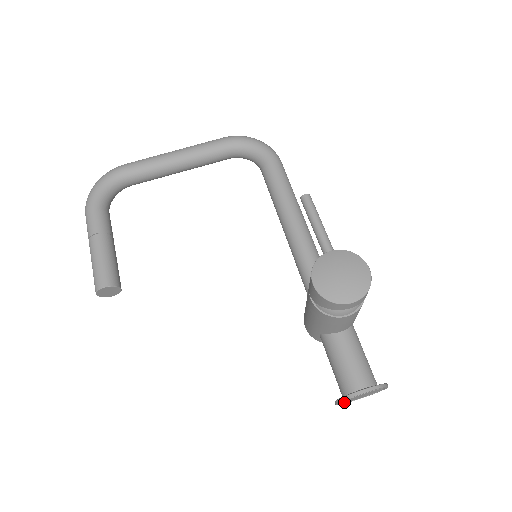
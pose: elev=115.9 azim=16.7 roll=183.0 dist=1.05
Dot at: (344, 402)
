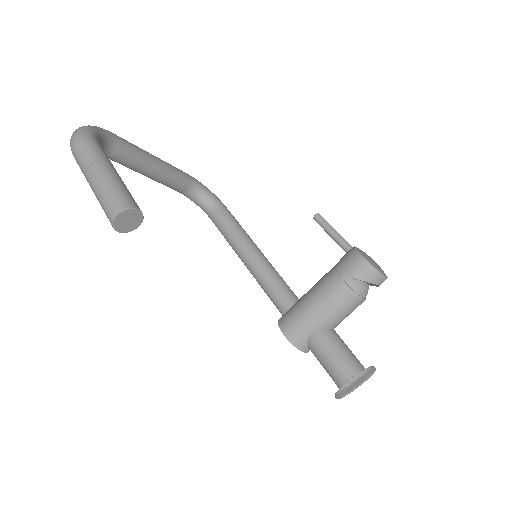
Dot at: (346, 389)
